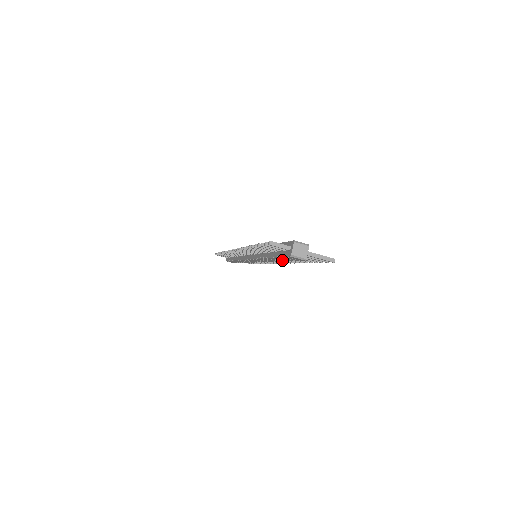
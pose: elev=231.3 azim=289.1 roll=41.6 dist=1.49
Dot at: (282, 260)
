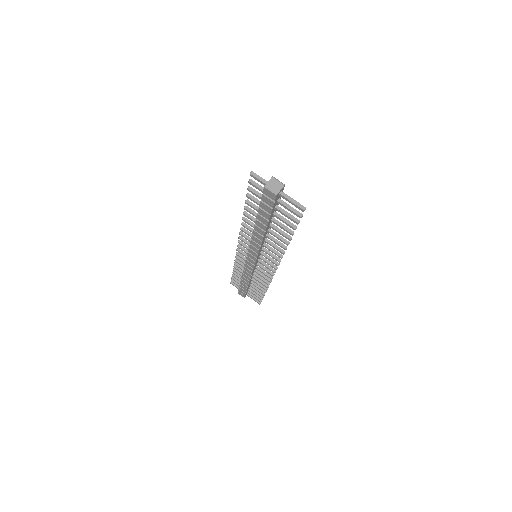
Dot at: (265, 220)
